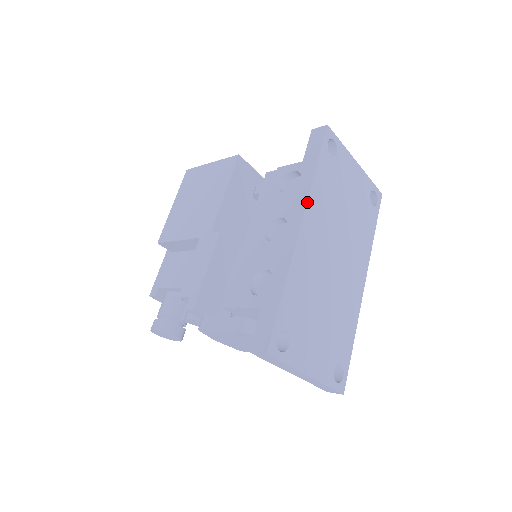
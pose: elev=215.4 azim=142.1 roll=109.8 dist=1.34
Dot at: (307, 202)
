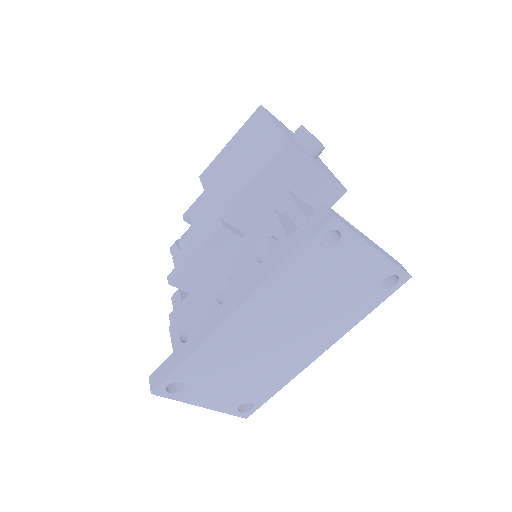
Dot at: (254, 293)
